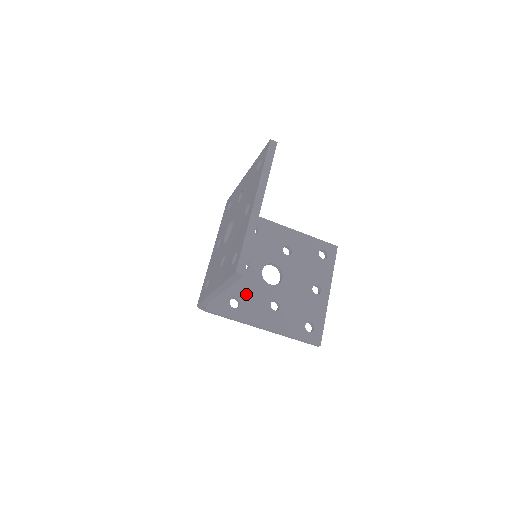
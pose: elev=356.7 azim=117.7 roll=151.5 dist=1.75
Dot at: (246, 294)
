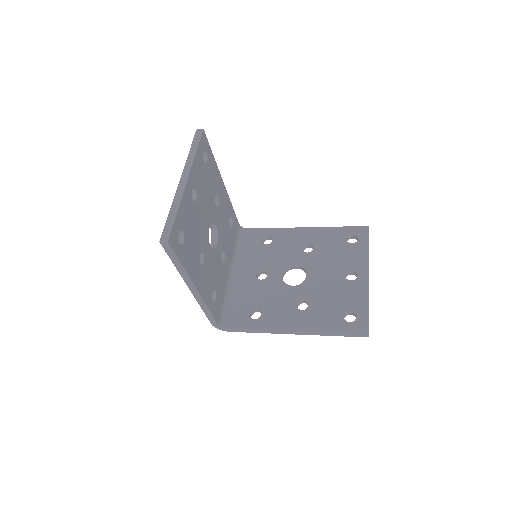
Dot at: (267, 302)
